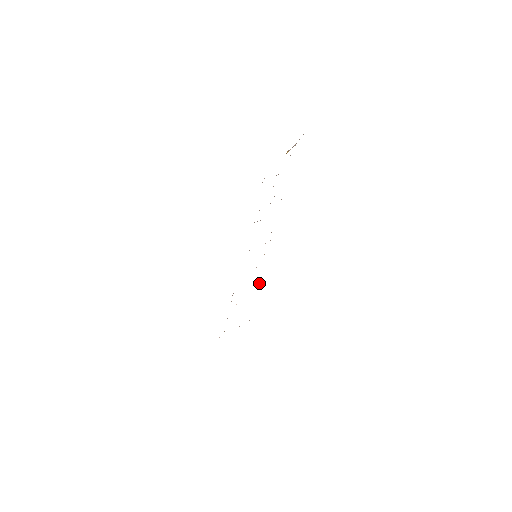
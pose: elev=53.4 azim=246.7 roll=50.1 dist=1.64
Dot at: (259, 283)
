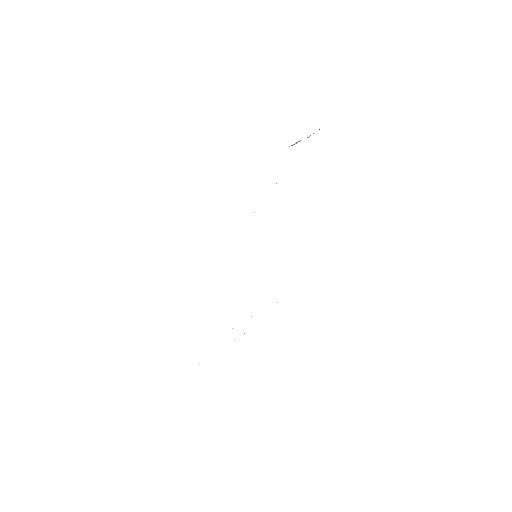
Dot at: occluded
